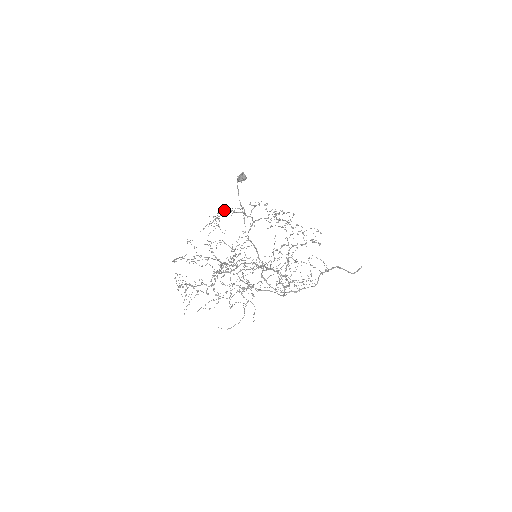
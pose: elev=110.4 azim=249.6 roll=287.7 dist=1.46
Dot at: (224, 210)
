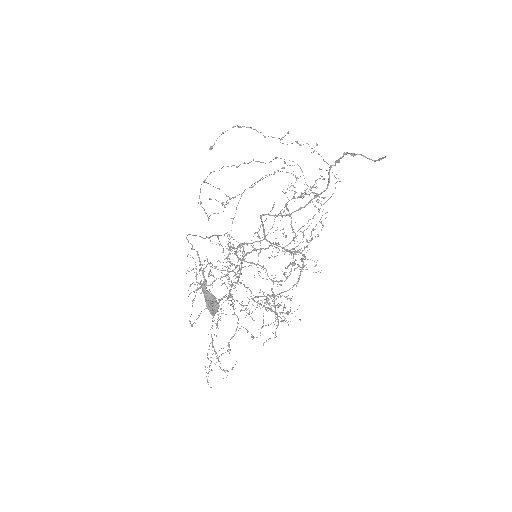
Dot at: (201, 281)
